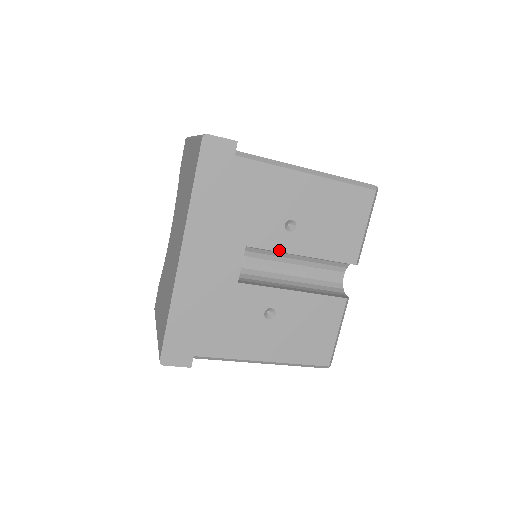
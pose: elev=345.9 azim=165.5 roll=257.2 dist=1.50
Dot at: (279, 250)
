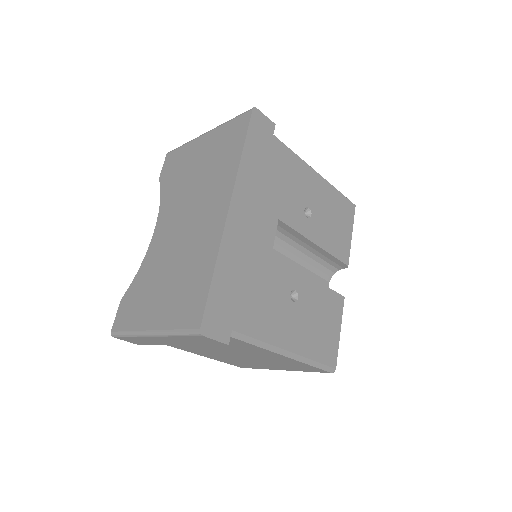
Dot at: (301, 233)
